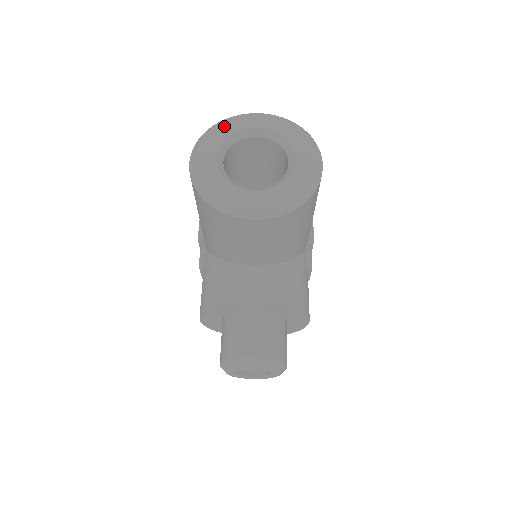
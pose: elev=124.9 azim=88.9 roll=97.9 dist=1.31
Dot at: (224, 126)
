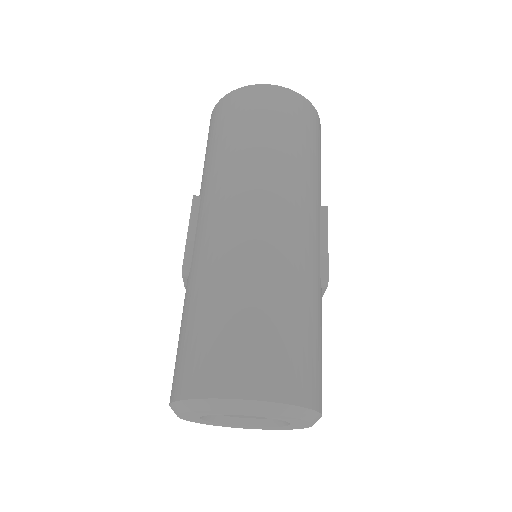
Dot at: (204, 413)
